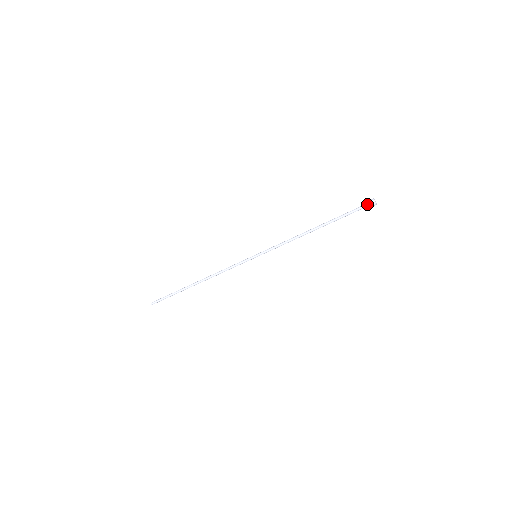
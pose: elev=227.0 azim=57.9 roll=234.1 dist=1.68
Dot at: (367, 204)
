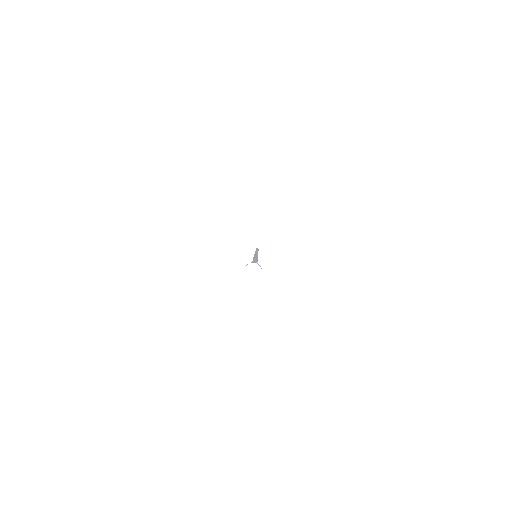
Dot at: occluded
